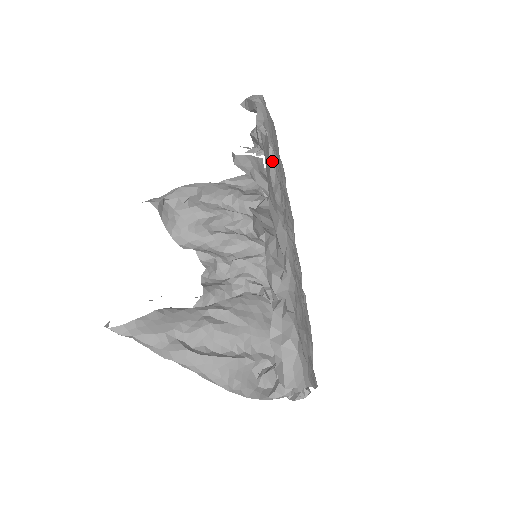
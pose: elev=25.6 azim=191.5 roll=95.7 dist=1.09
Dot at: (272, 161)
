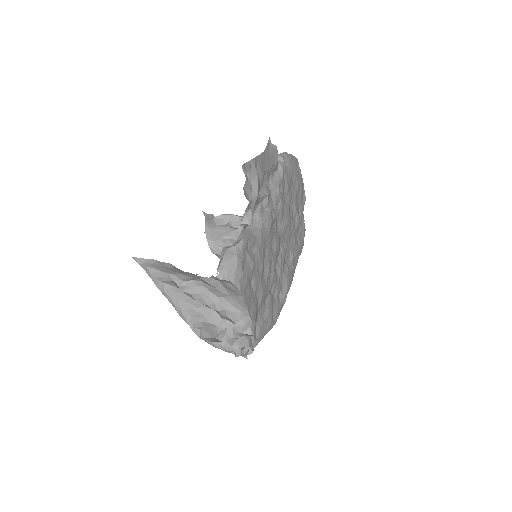
Dot at: (279, 175)
